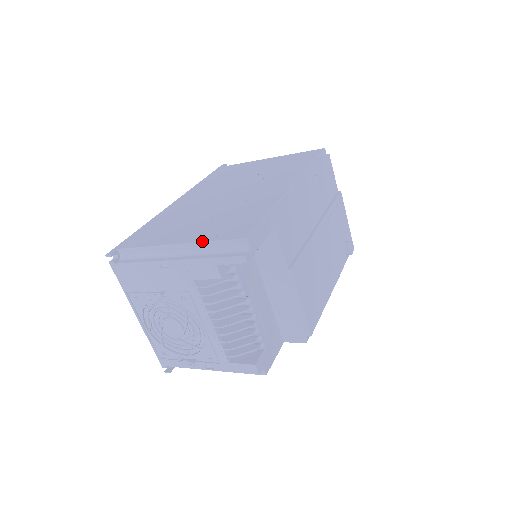
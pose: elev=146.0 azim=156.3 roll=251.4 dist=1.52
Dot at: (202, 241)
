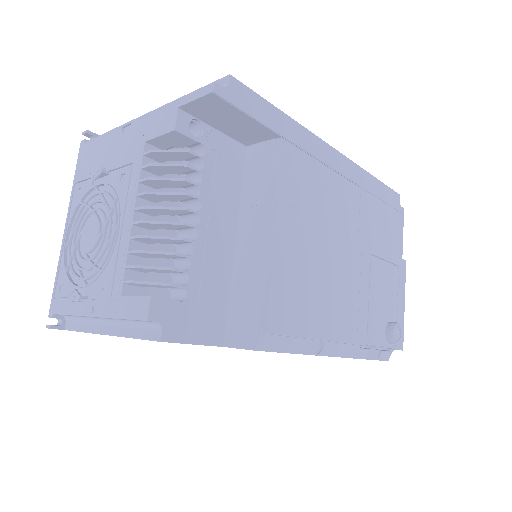
Dot at: occluded
